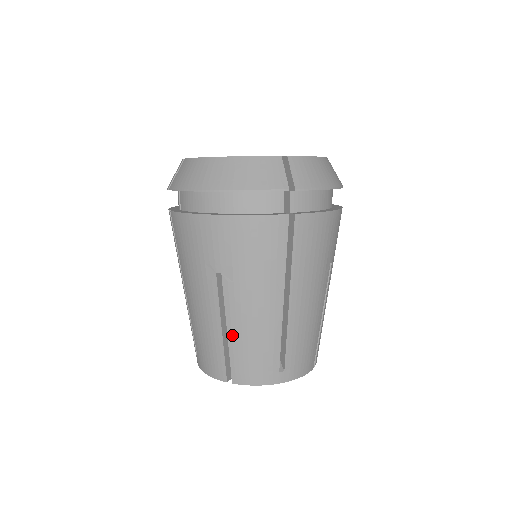
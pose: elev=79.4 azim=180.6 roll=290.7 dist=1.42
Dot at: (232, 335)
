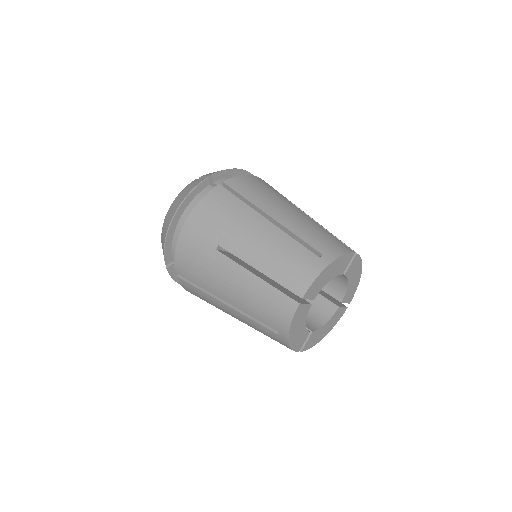
Dot at: (263, 269)
